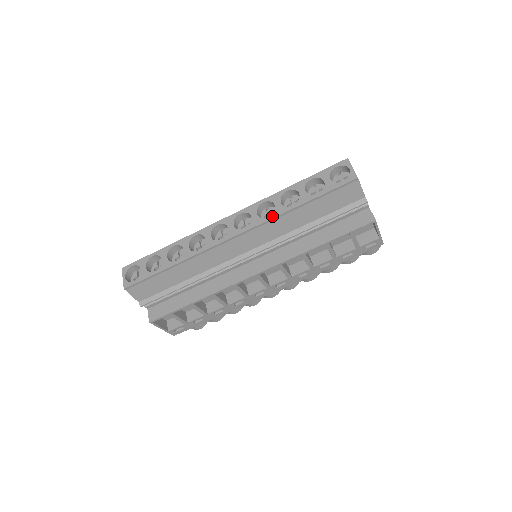
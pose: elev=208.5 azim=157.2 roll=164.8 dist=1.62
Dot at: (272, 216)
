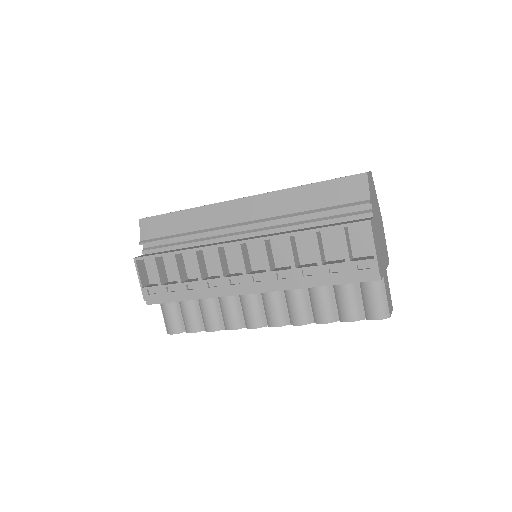
Dot at: (279, 190)
